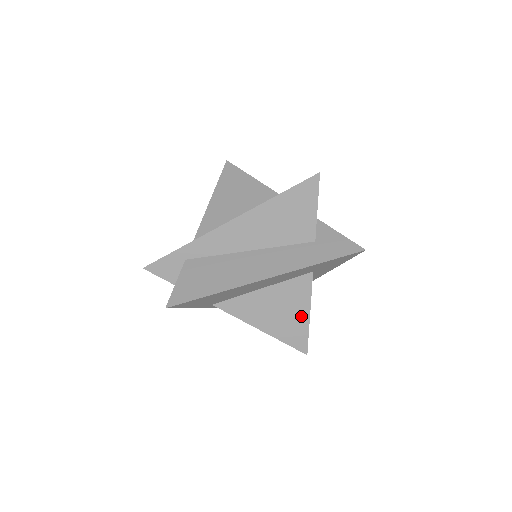
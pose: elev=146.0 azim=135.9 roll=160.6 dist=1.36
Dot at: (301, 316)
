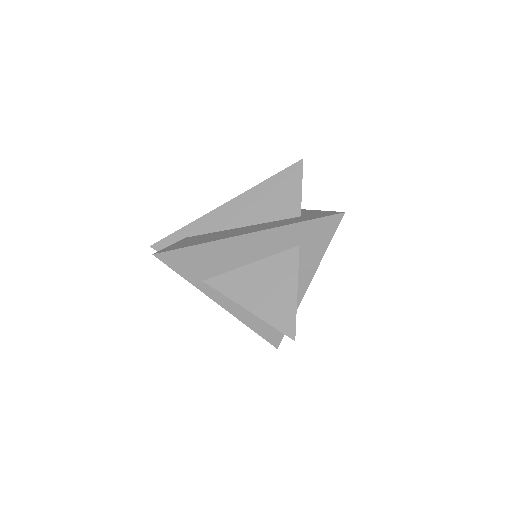
Dot at: (288, 293)
